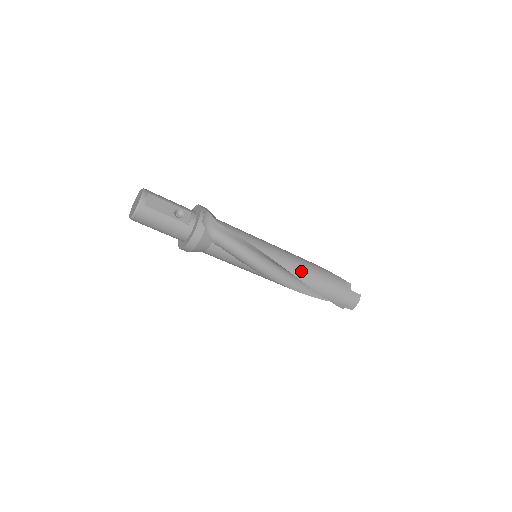
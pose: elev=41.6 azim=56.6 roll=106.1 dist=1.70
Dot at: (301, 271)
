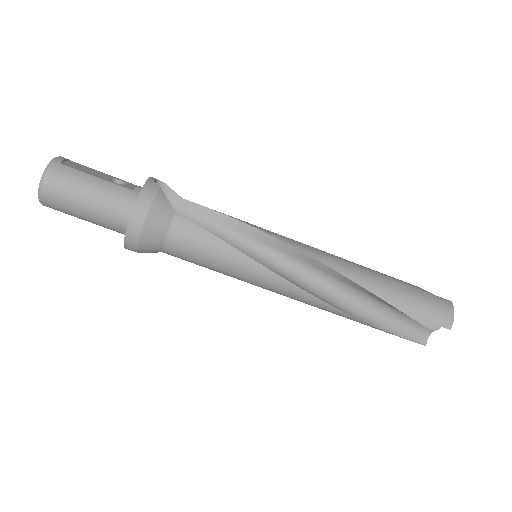
Dot at: (335, 260)
